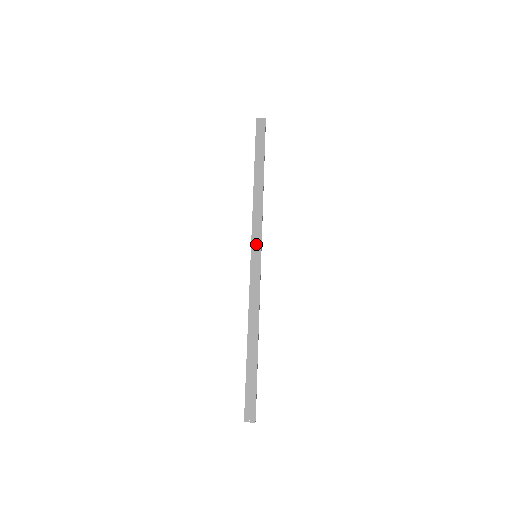
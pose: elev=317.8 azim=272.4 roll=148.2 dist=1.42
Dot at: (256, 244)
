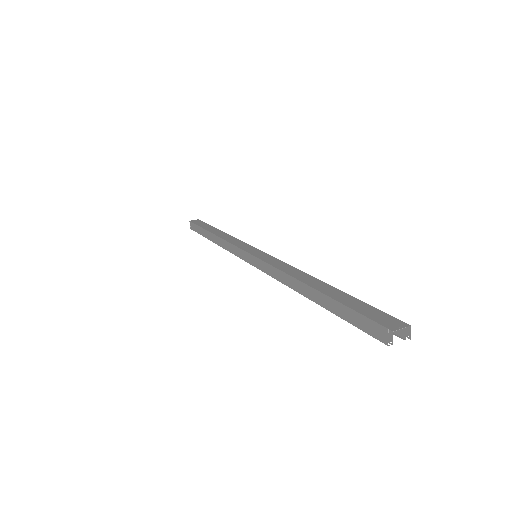
Dot at: (249, 249)
